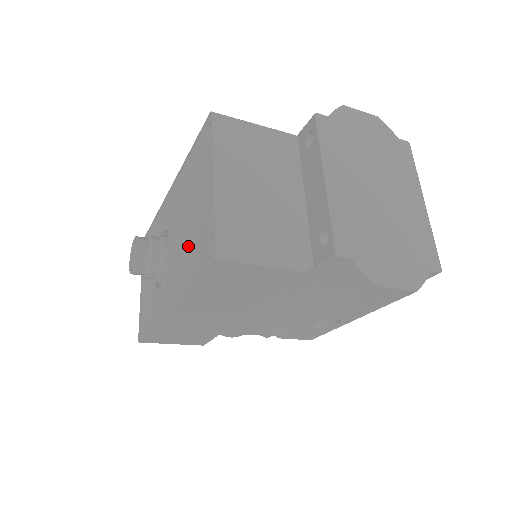
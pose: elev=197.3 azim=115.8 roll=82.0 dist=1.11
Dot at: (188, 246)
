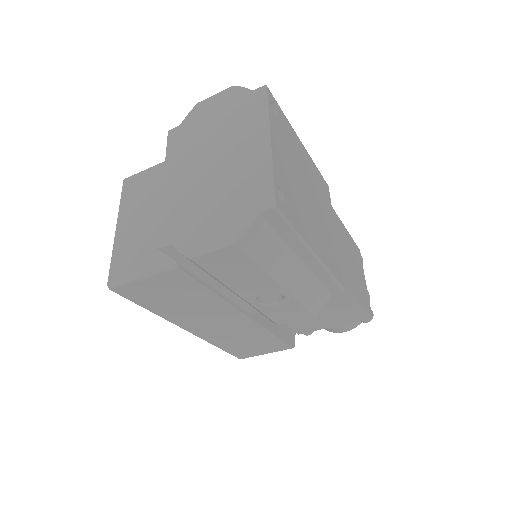
Dot at: occluded
